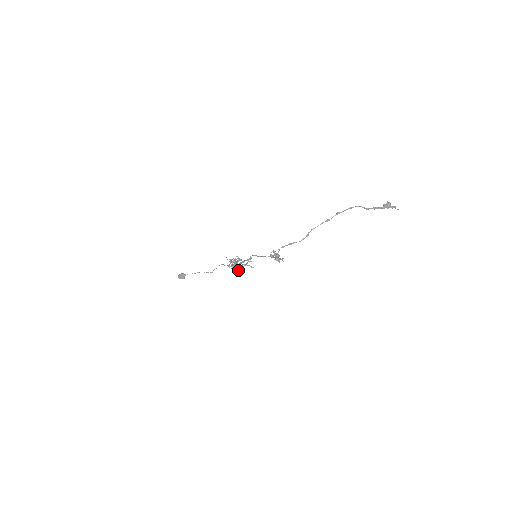
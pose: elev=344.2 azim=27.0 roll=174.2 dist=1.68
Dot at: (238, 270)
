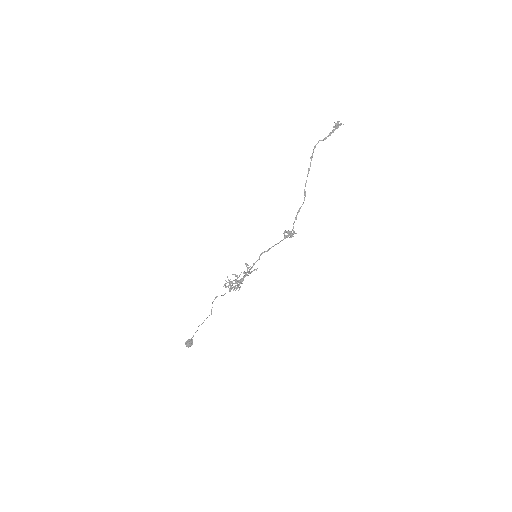
Dot at: (239, 287)
